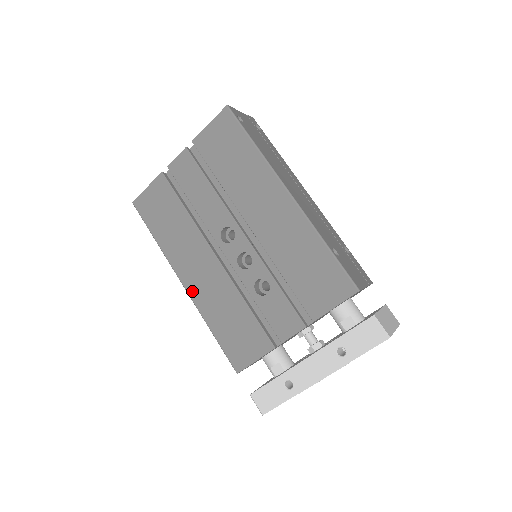
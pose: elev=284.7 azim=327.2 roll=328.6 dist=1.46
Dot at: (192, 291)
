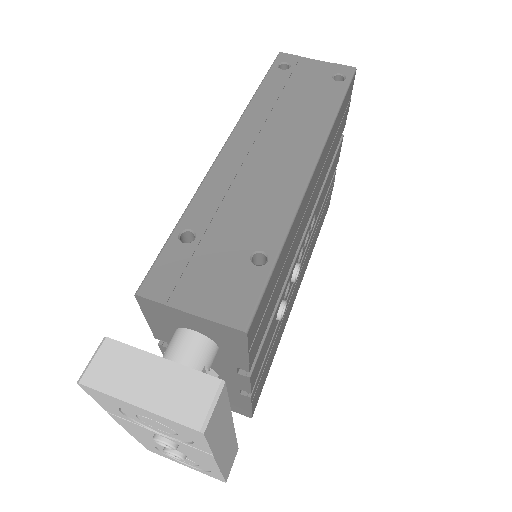
Dot at: occluded
